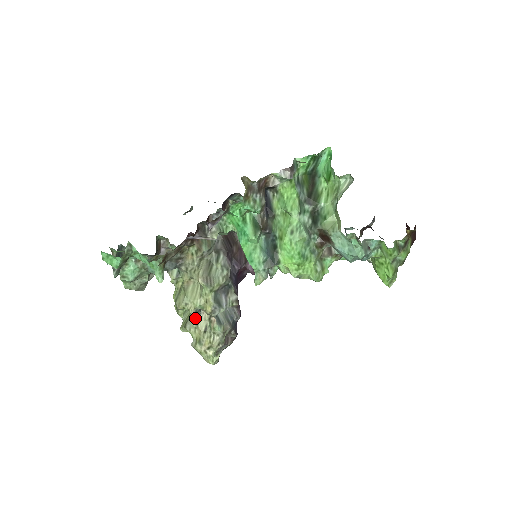
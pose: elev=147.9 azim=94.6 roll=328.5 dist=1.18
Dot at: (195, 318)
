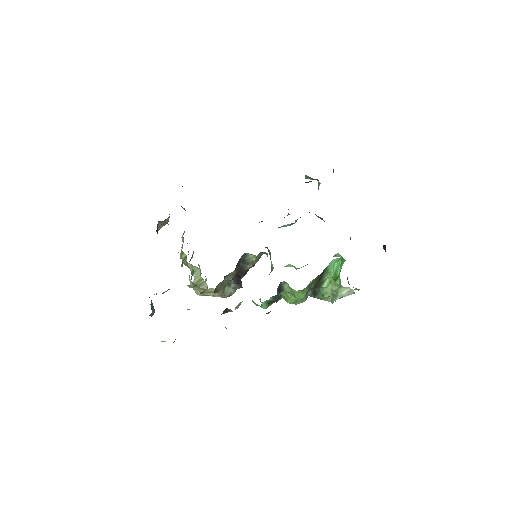
Dot at: occluded
